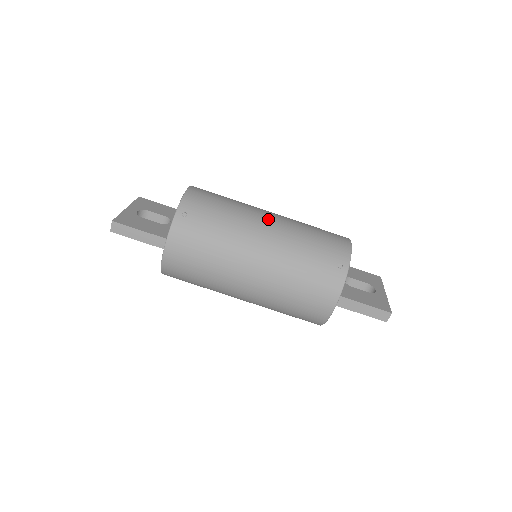
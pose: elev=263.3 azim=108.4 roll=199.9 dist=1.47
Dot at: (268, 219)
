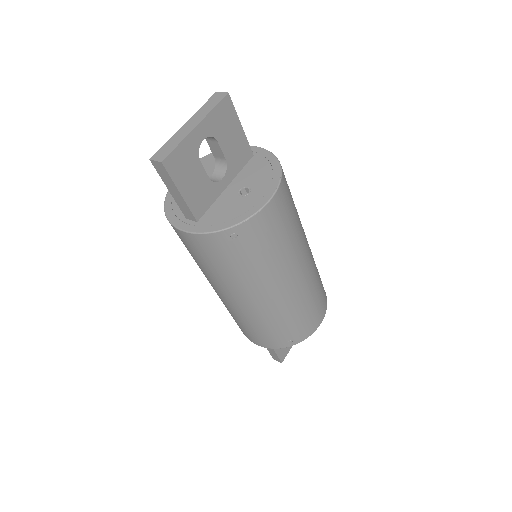
Dot at: (293, 279)
